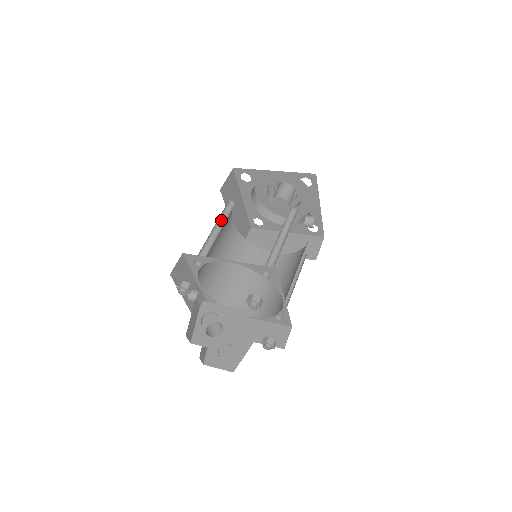
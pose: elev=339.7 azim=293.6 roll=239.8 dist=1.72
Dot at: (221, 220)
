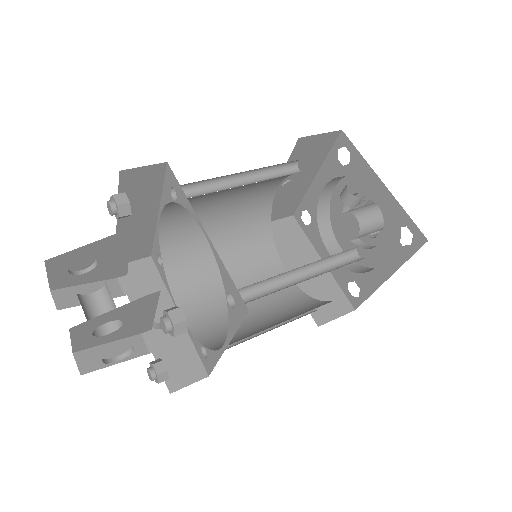
Dot at: occluded
